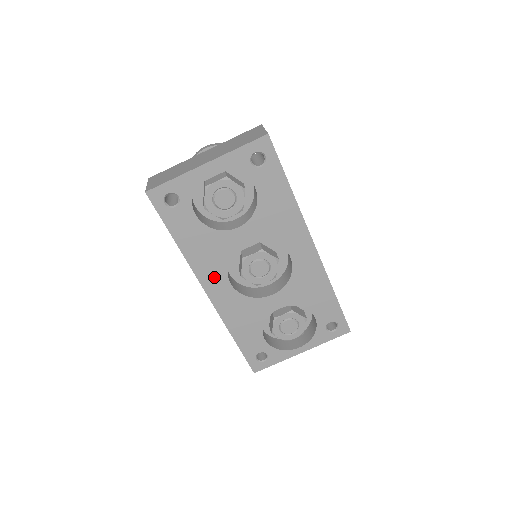
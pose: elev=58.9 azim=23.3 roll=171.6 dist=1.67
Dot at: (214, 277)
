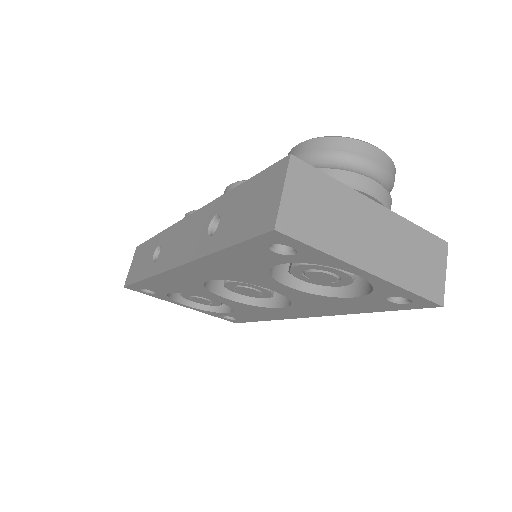
Dot at: (203, 272)
